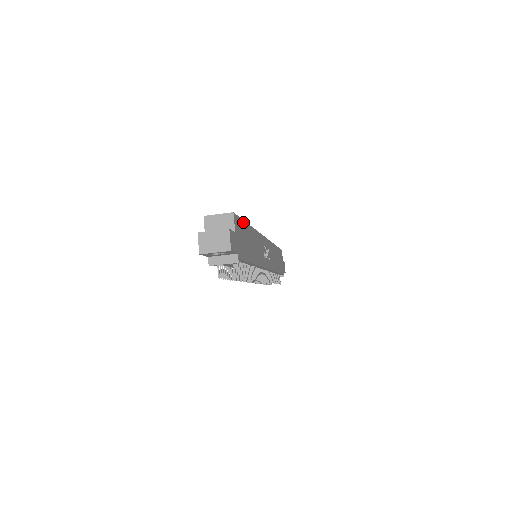
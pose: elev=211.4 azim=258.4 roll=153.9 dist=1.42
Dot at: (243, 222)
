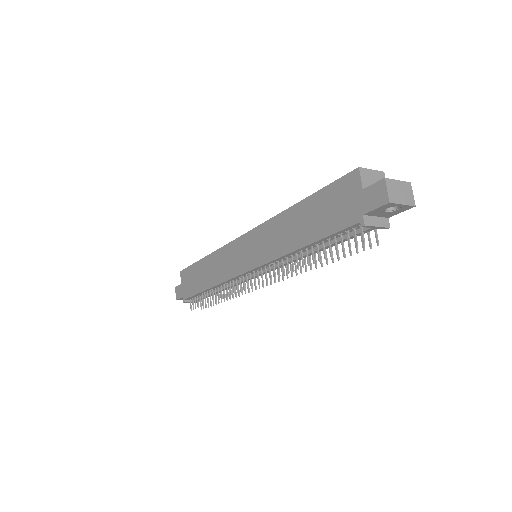
Dot at: occluded
